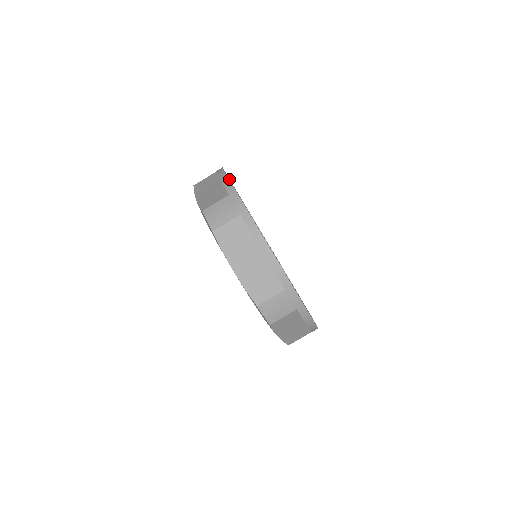
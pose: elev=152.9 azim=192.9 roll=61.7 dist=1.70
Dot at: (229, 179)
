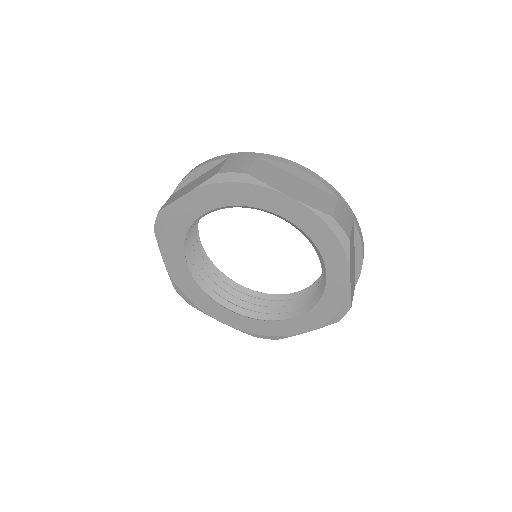
Dot at: occluded
